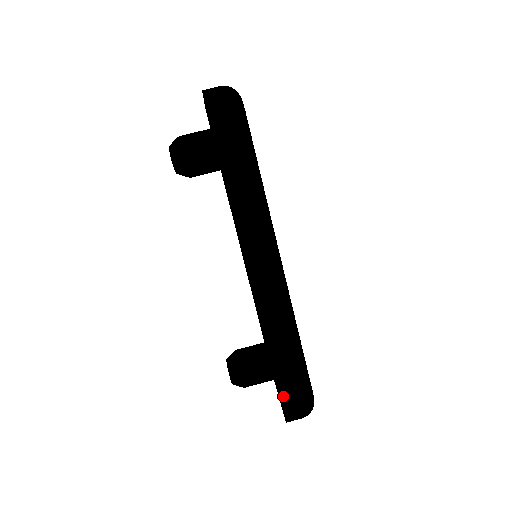
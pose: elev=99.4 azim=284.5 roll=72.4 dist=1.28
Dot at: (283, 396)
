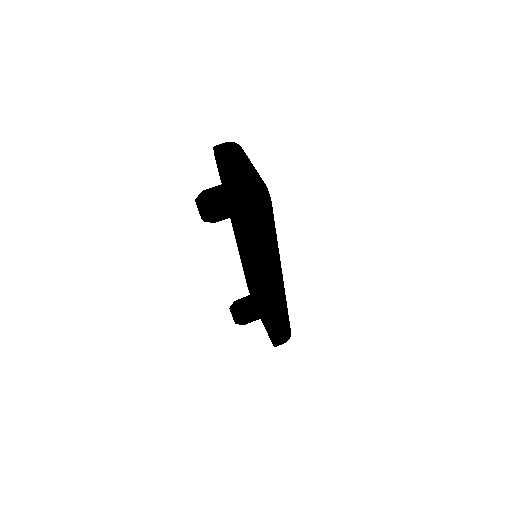
Dot at: (276, 340)
